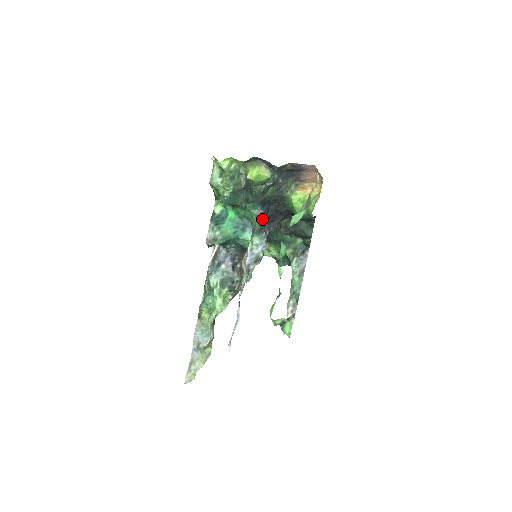
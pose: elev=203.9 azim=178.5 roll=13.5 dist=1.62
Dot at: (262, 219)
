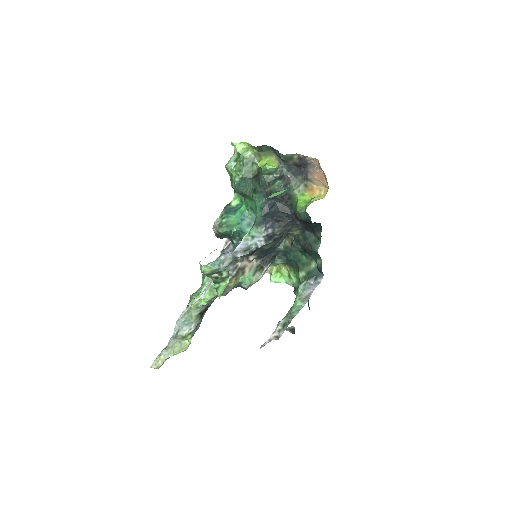
Dot at: (264, 212)
